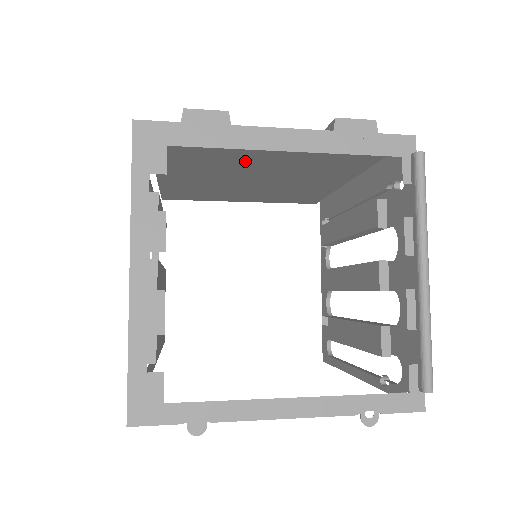
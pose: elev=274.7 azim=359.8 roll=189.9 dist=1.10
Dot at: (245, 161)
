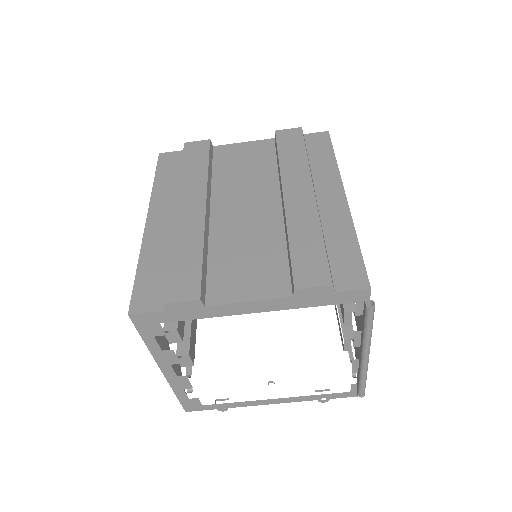
Dot at: (229, 248)
